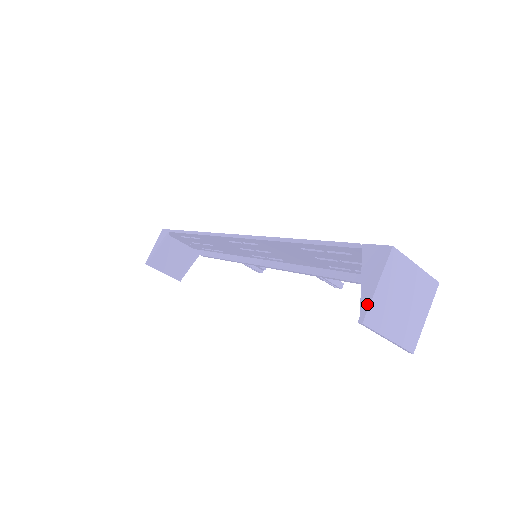
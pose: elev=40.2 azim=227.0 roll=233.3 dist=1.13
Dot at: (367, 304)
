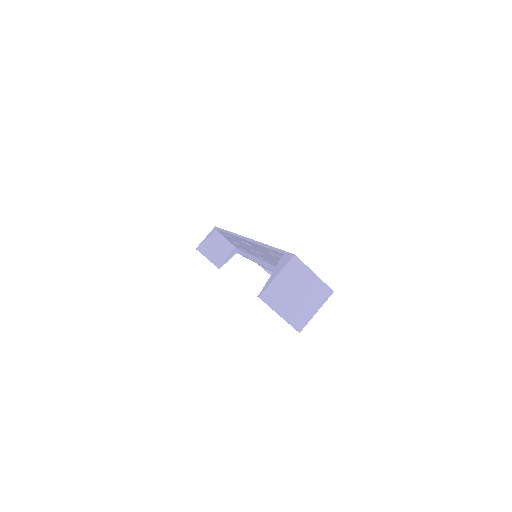
Dot at: (266, 286)
